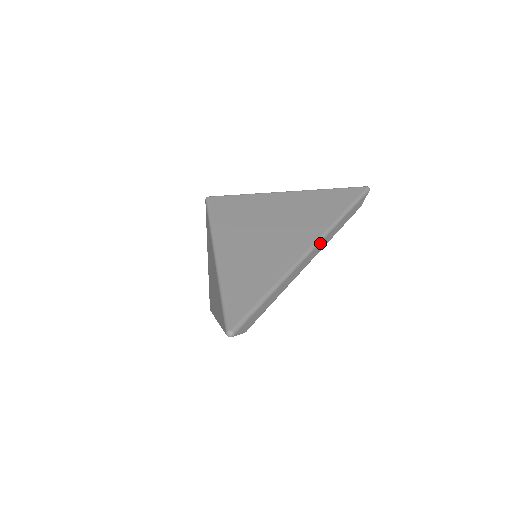
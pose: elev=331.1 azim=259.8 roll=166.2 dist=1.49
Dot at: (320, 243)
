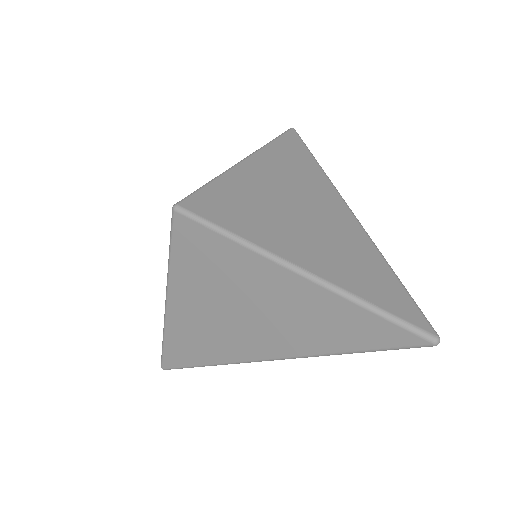
Dot at: occluded
